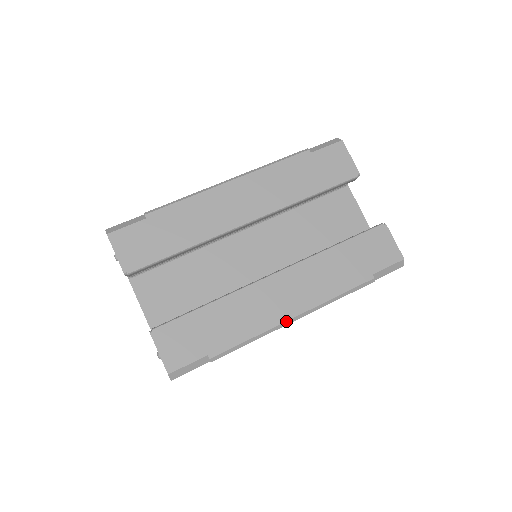
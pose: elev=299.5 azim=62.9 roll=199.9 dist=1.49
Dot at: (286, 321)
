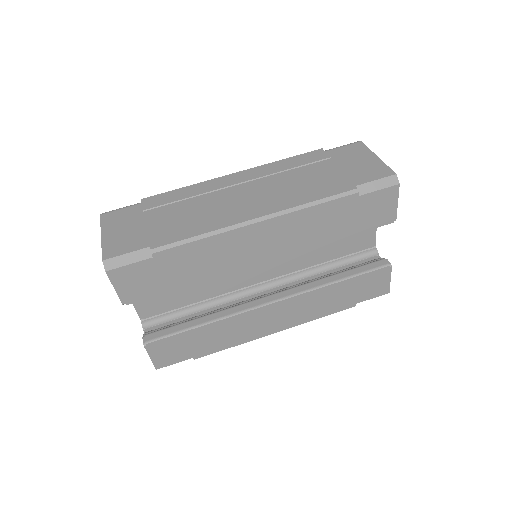
Dot at: (267, 335)
